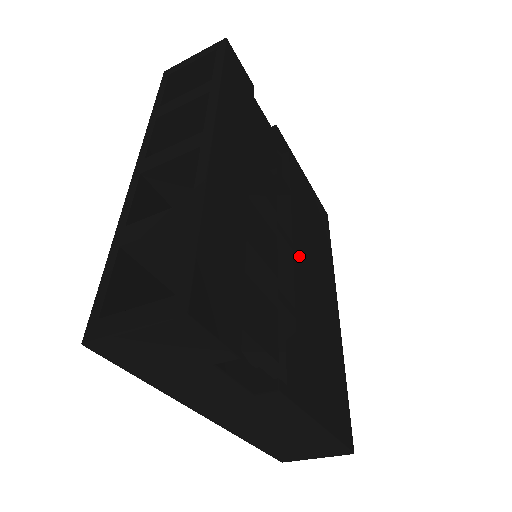
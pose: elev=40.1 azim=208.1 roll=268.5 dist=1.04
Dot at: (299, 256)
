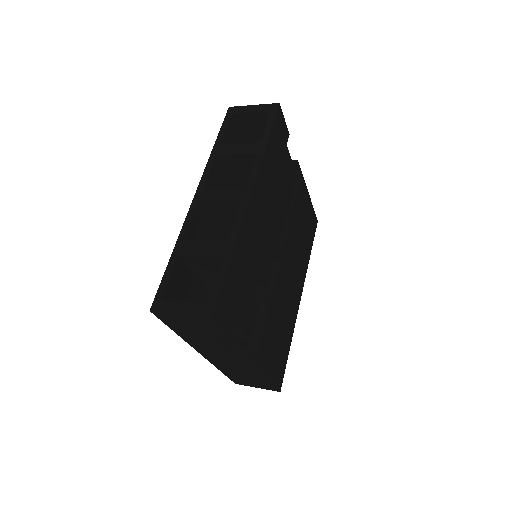
Dot at: (284, 264)
